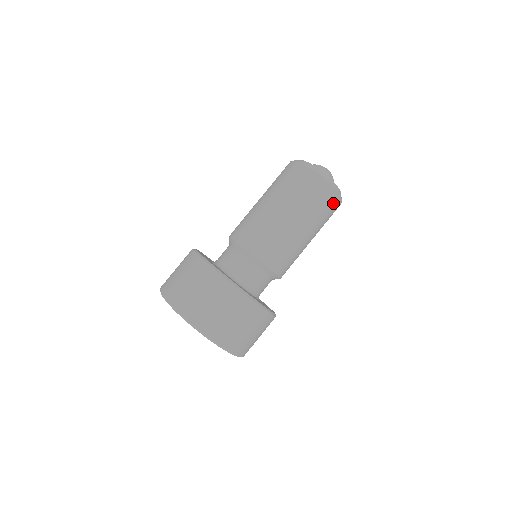
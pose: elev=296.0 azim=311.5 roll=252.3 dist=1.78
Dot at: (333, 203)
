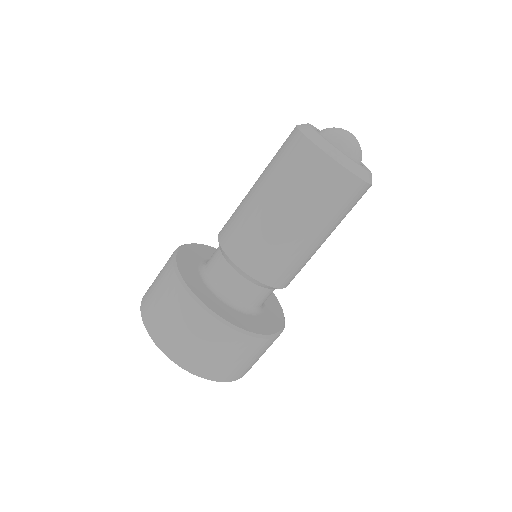
Dot at: (362, 195)
